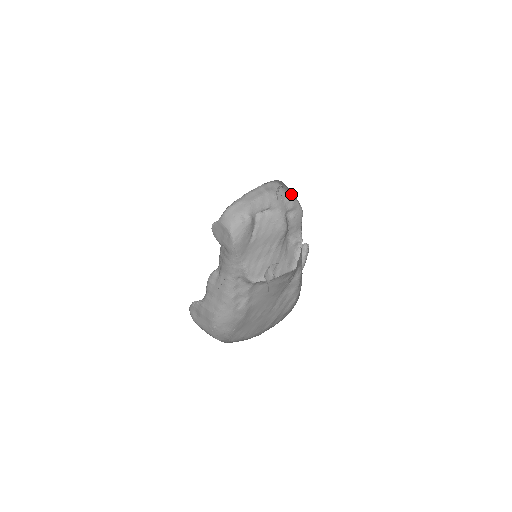
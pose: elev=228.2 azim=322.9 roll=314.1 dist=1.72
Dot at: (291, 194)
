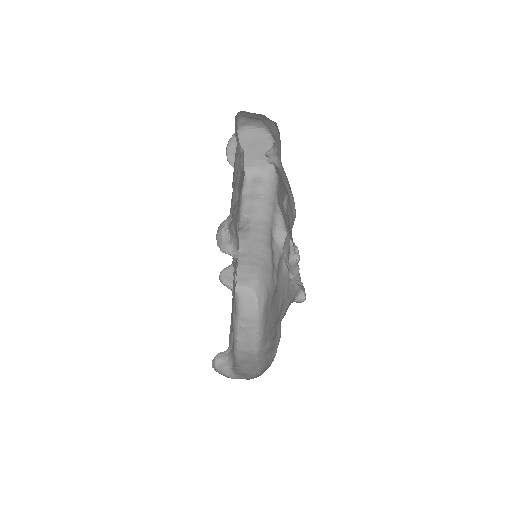
Dot at: occluded
